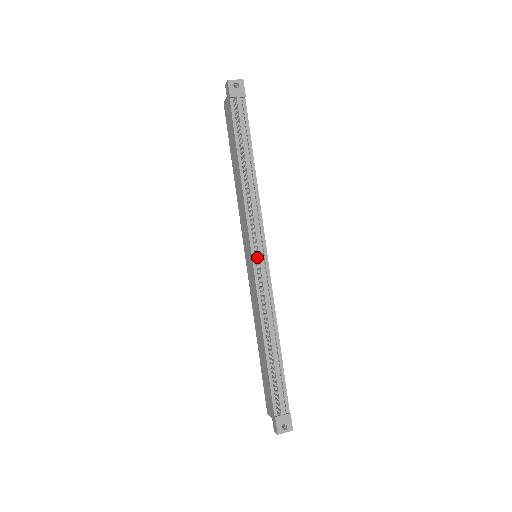
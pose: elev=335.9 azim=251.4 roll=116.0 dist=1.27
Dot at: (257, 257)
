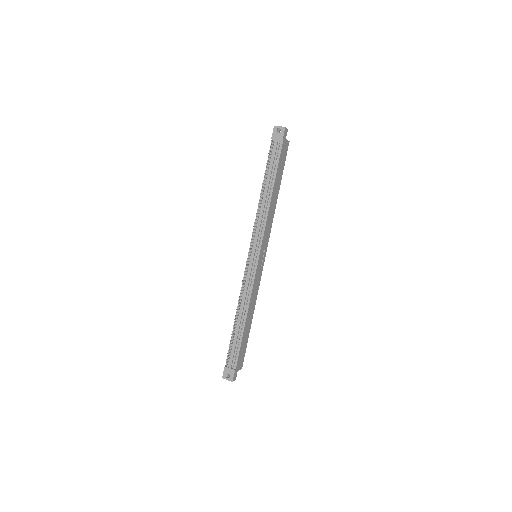
Dot at: (251, 257)
